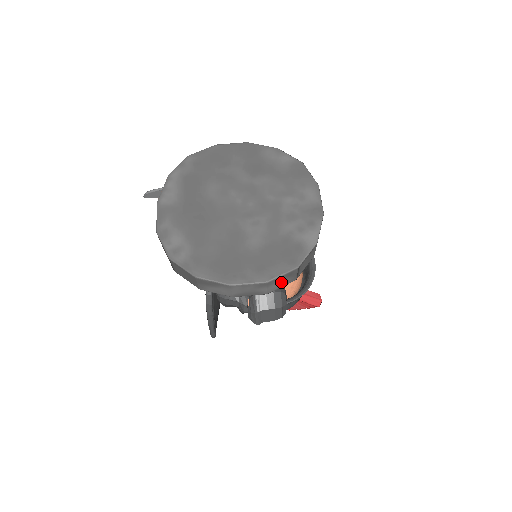
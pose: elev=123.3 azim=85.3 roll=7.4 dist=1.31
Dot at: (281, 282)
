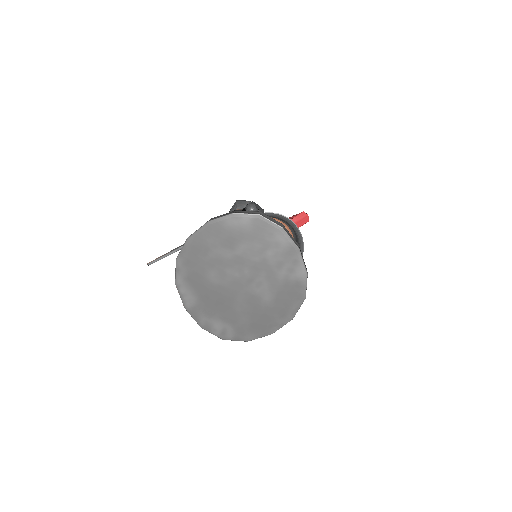
Dot at: occluded
